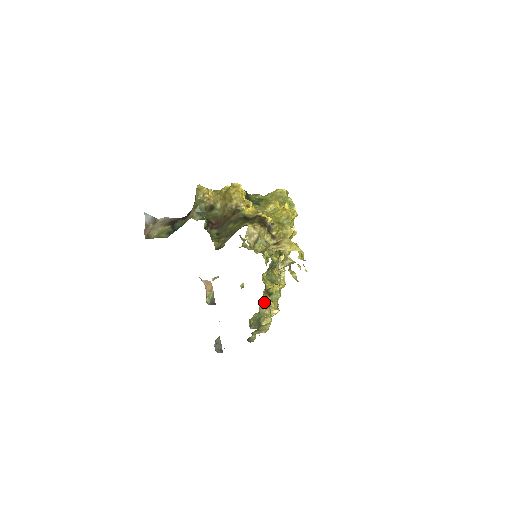
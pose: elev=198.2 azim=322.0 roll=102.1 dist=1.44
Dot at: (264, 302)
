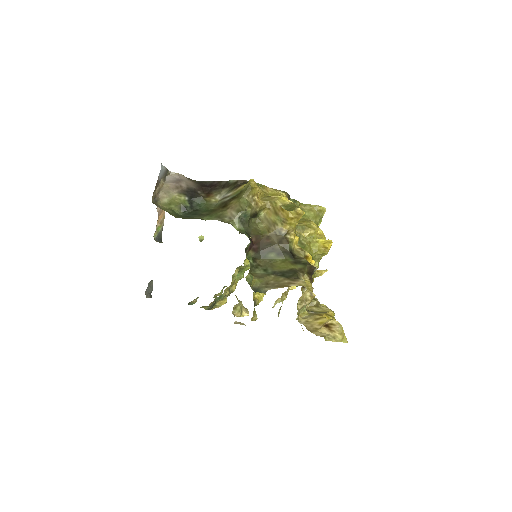
Dot at: occluded
